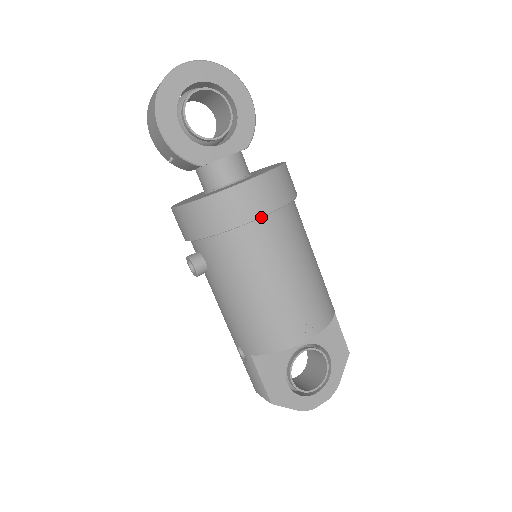
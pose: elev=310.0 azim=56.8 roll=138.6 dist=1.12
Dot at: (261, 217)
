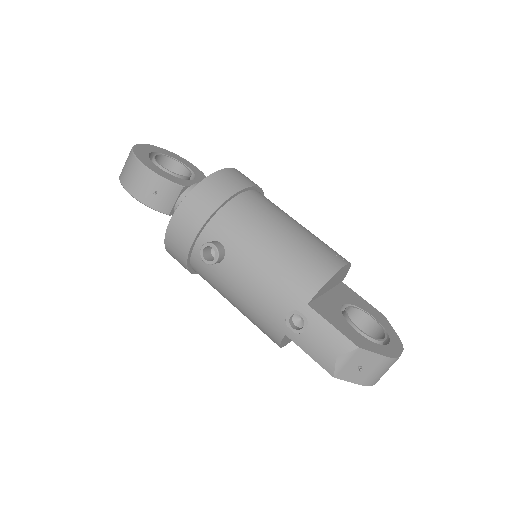
Dot at: (251, 186)
